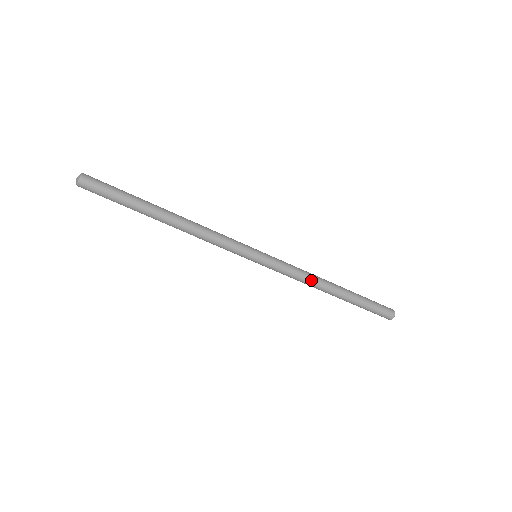
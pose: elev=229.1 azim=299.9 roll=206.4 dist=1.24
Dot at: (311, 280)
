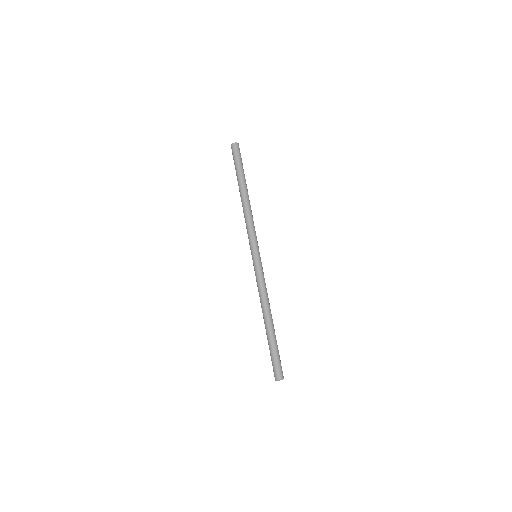
Dot at: (267, 298)
